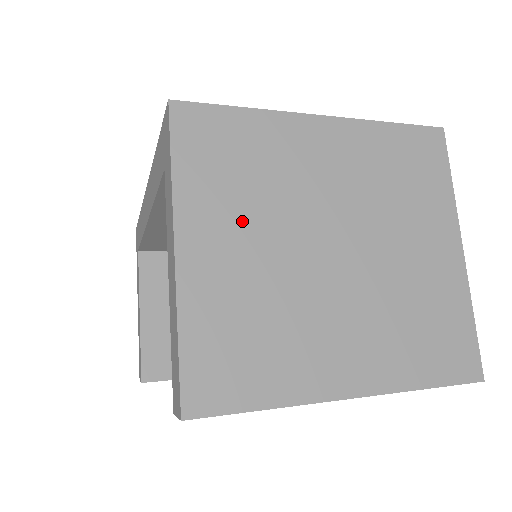
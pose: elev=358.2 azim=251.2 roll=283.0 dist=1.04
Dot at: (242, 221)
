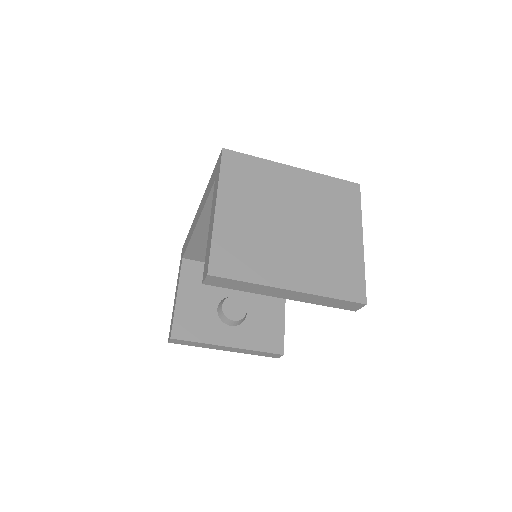
Dot at: (248, 202)
